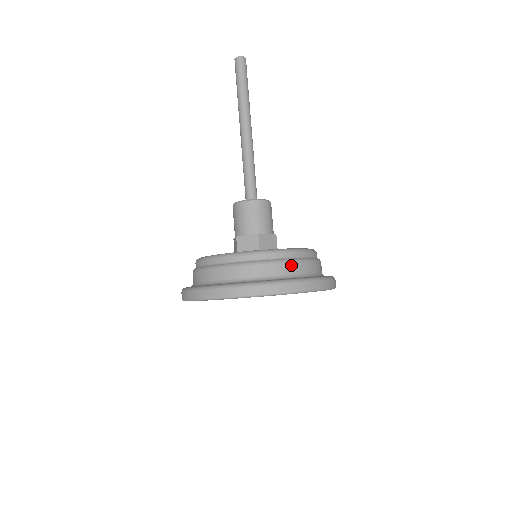
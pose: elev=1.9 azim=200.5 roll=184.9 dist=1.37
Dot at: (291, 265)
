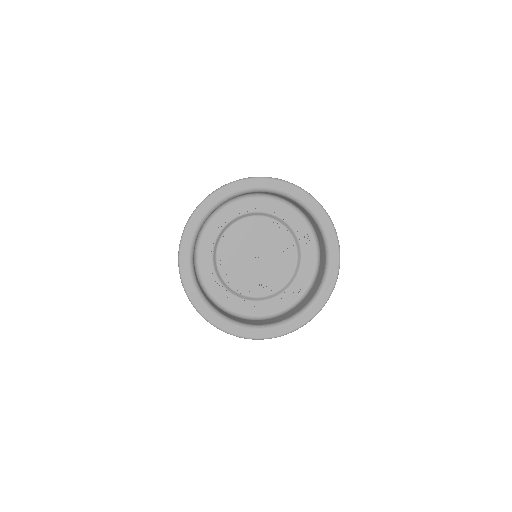
Dot at: occluded
